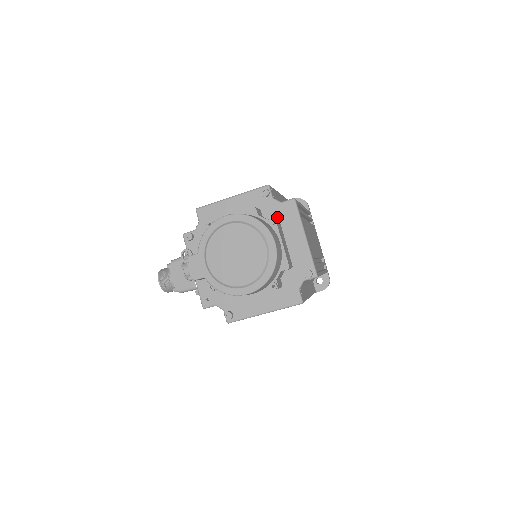
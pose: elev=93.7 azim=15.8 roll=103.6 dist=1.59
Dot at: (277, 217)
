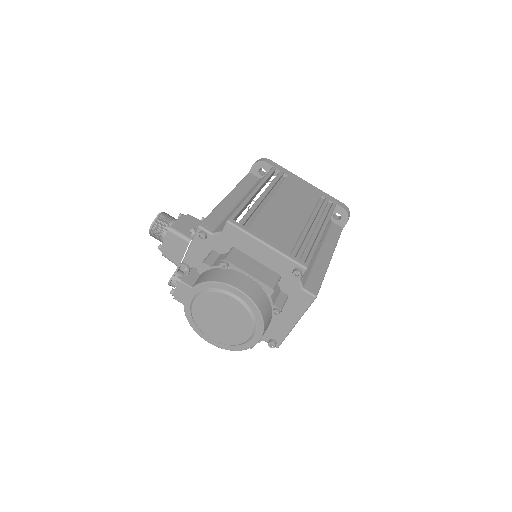
Dot at: (289, 294)
